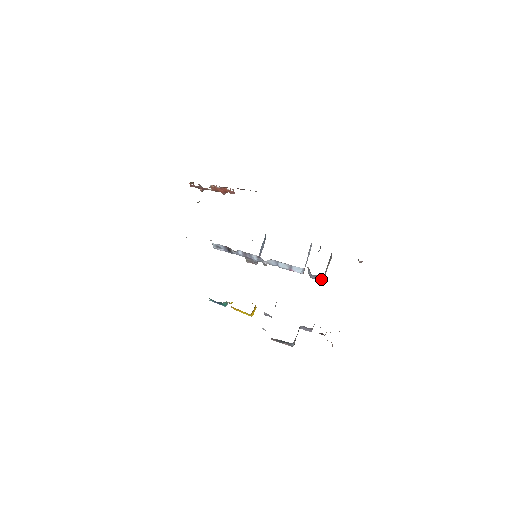
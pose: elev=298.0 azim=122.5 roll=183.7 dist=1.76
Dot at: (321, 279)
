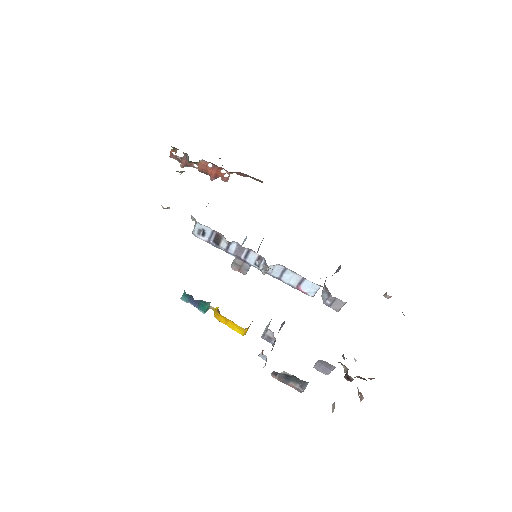
Dot at: (340, 307)
